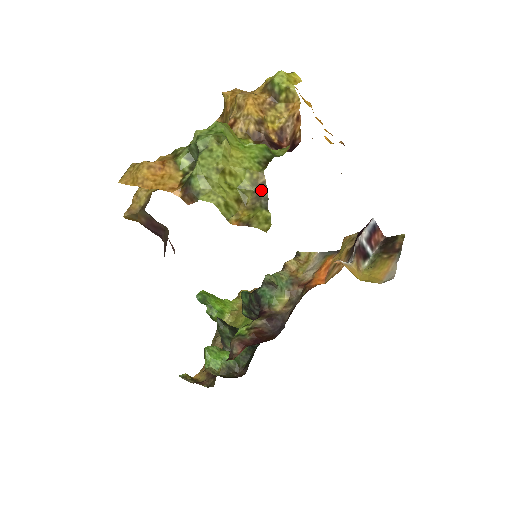
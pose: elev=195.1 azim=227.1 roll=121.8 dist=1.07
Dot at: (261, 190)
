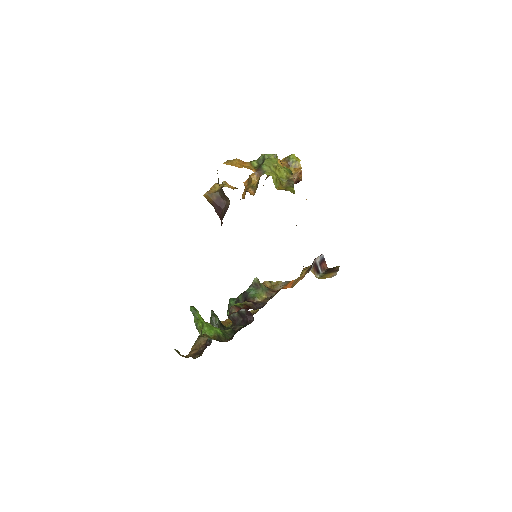
Dot at: (291, 181)
